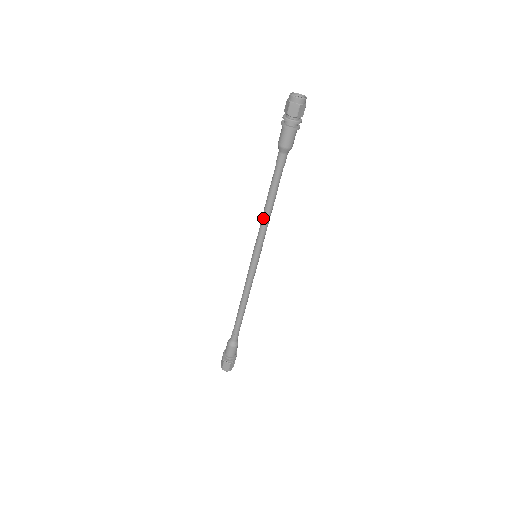
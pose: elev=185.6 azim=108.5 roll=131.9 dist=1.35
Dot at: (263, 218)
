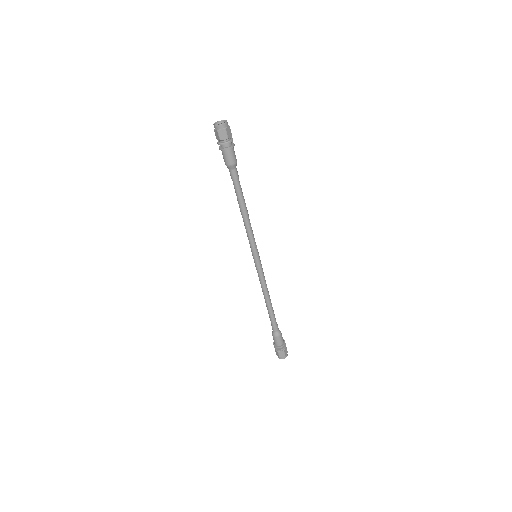
Dot at: (244, 223)
